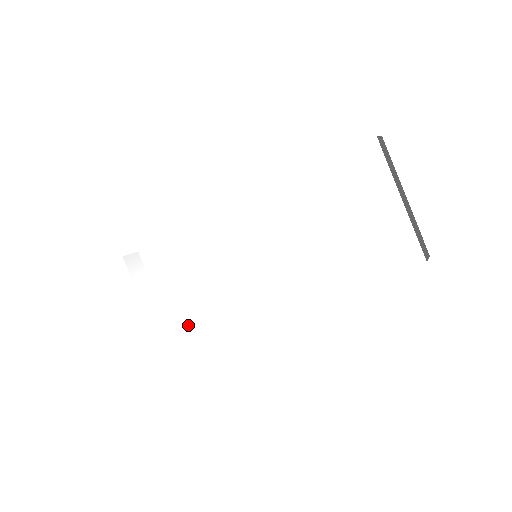
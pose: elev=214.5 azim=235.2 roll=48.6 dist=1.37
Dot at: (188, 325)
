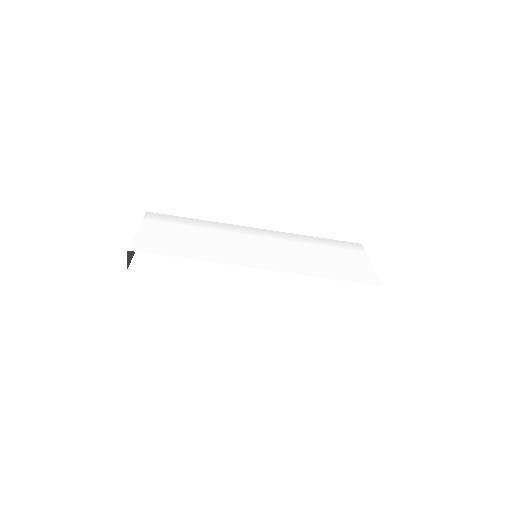
Dot at: (173, 251)
